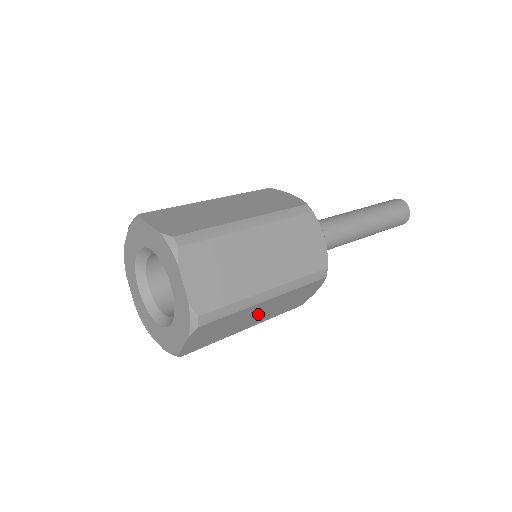
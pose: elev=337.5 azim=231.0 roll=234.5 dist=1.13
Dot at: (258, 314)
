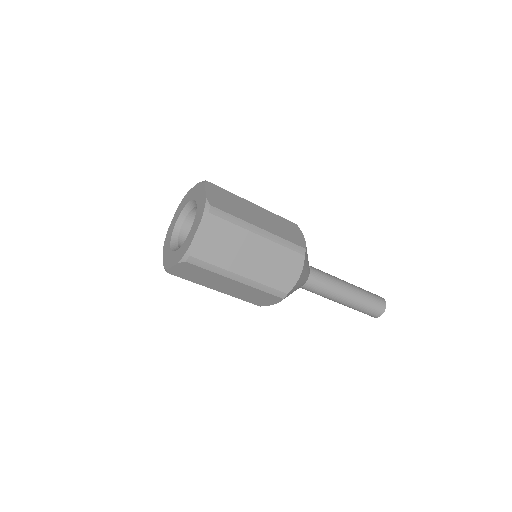
Dot at: (258, 216)
